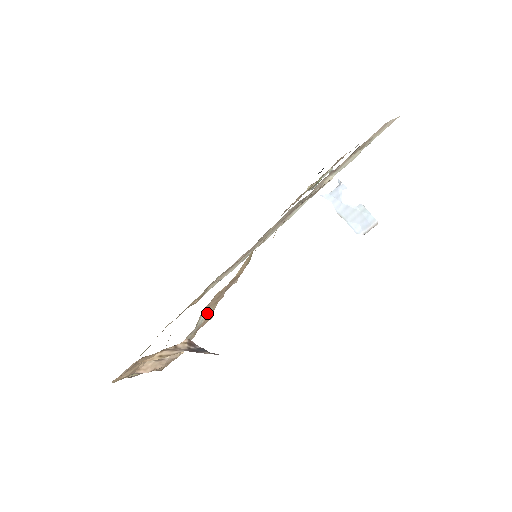
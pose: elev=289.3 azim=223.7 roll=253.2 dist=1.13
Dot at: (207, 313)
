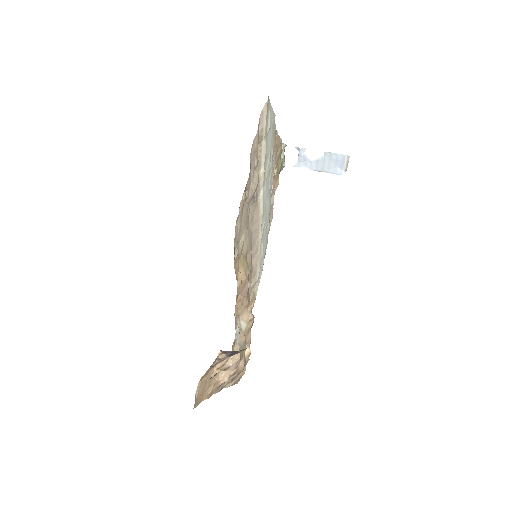
Dot at: (244, 318)
